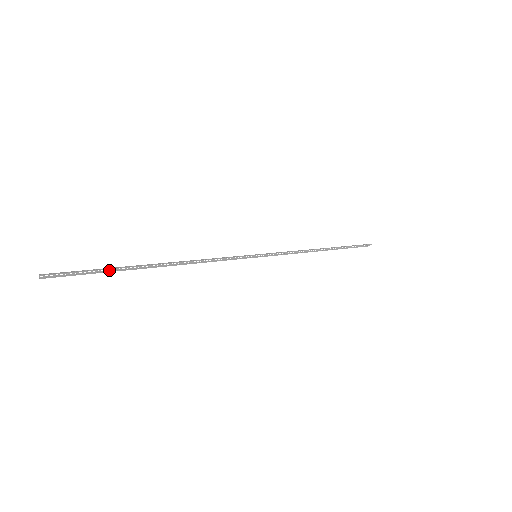
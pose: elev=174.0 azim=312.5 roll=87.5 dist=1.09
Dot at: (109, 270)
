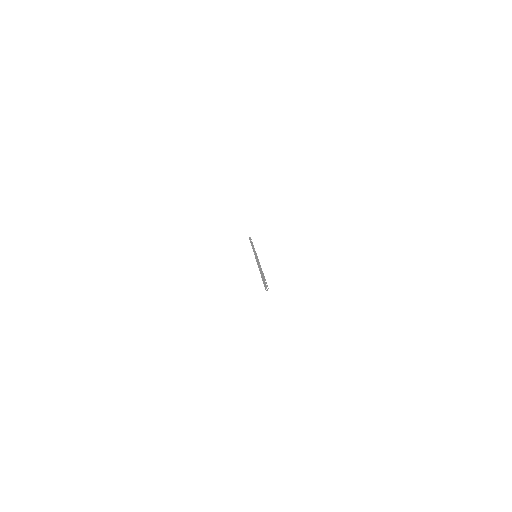
Dot at: (262, 278)
